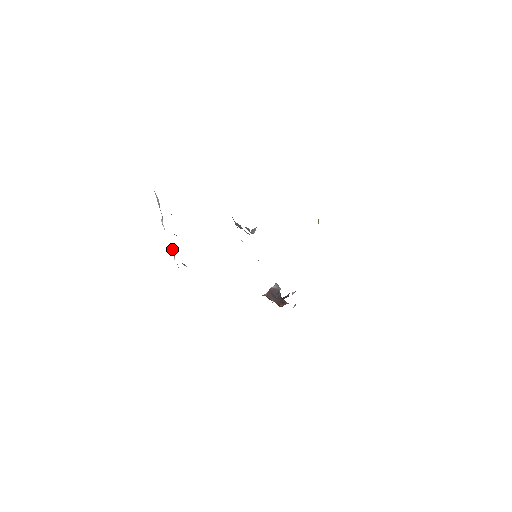
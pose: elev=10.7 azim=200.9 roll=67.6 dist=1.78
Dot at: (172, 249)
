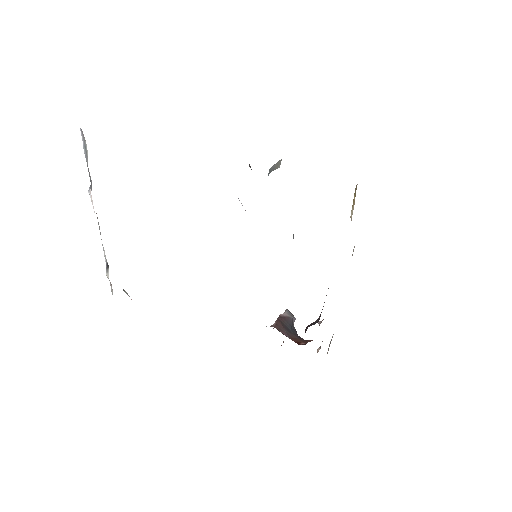
Dot at: (104, 255)
